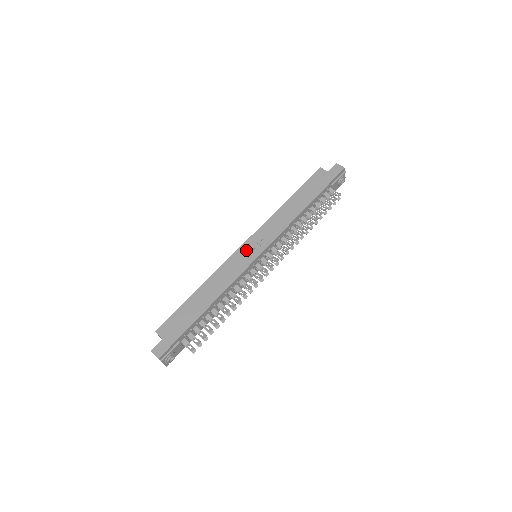
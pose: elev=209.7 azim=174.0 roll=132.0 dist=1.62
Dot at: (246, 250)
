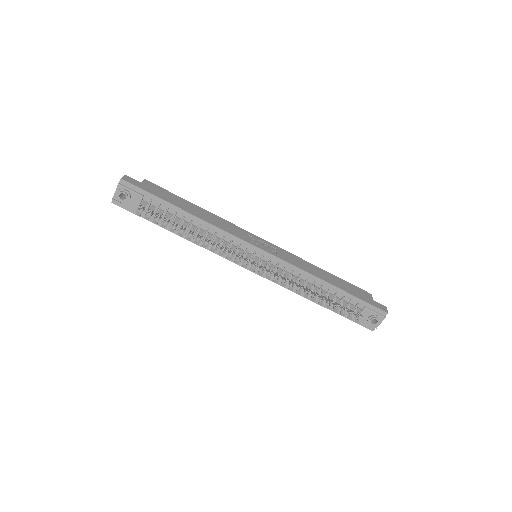
Dot at: (257, 239)
